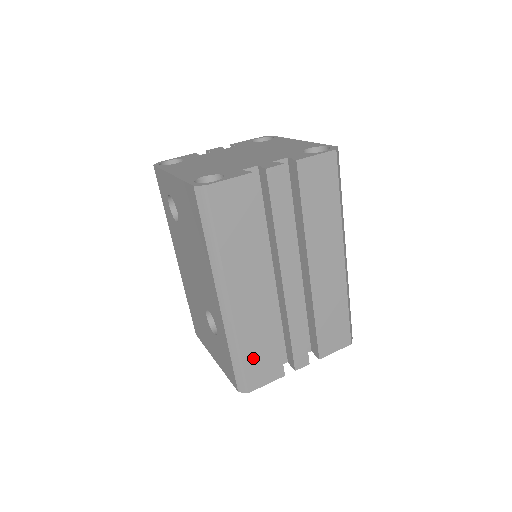
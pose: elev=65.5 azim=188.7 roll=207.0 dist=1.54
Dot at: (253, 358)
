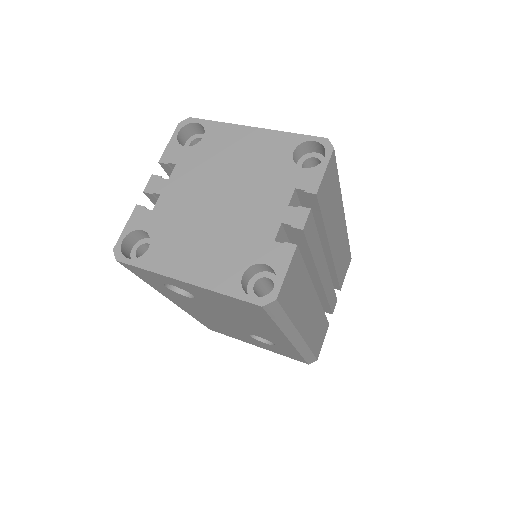
Dot at: (316, 342)
